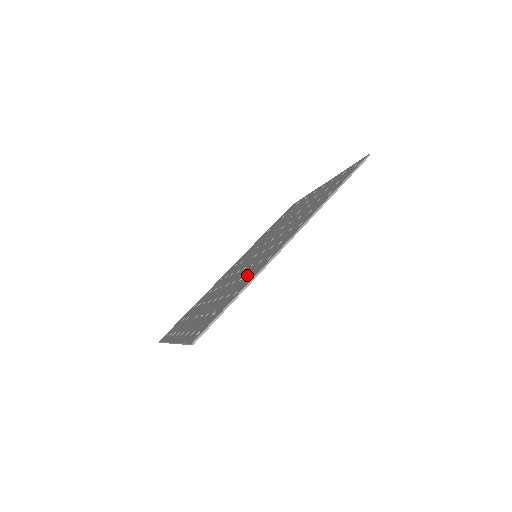
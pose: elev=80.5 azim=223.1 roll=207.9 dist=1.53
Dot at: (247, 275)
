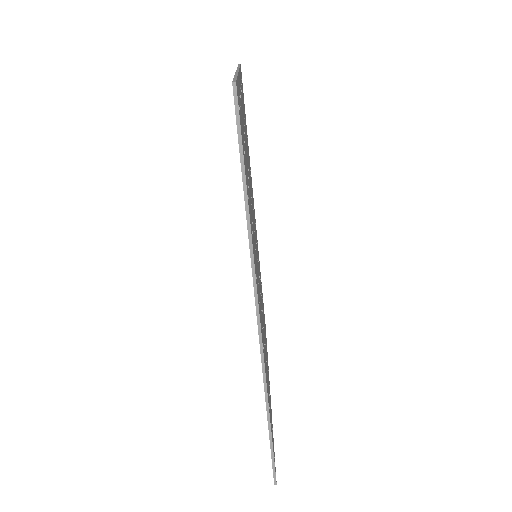
Dot at: occluded
